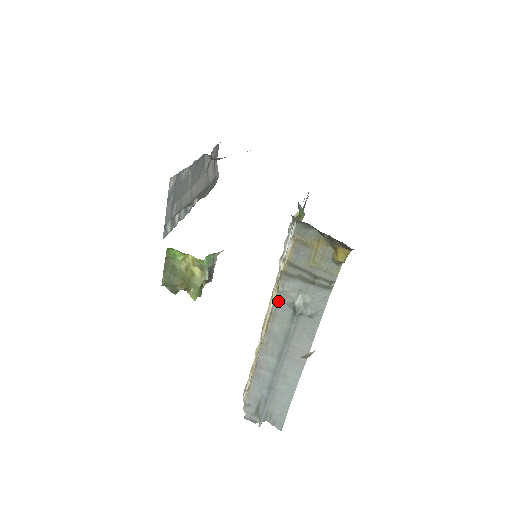
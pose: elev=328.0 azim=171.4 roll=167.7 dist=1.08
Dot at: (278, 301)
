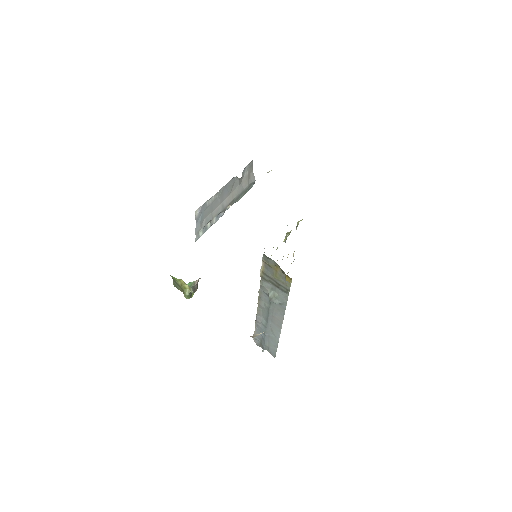
Dot at: (261, 290)
